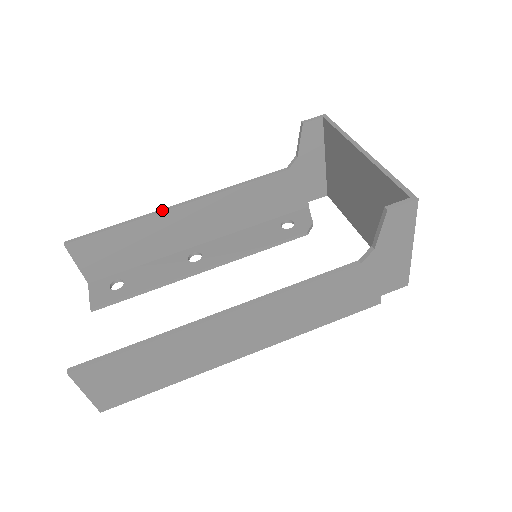
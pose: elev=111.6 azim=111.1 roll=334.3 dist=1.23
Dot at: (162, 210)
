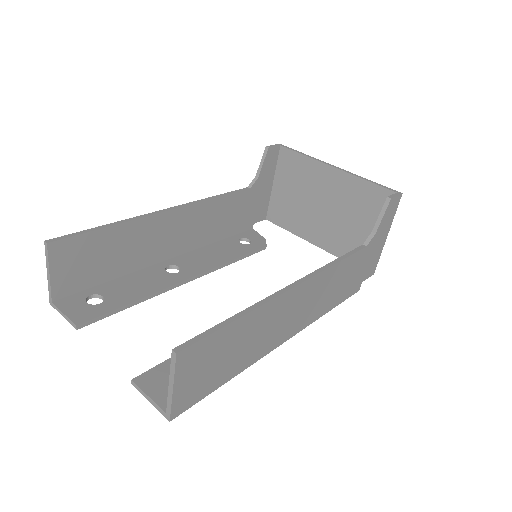
Dot at: (151, 213)
